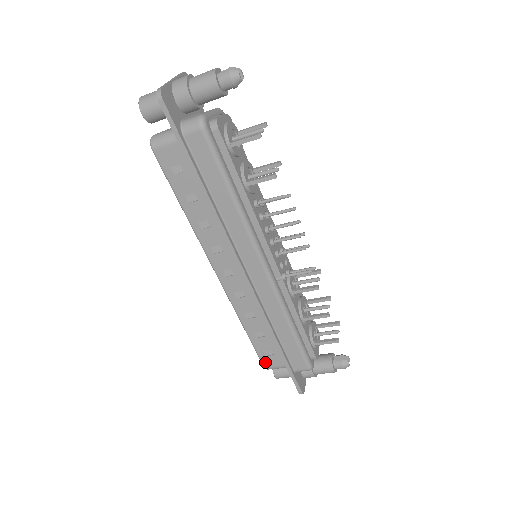
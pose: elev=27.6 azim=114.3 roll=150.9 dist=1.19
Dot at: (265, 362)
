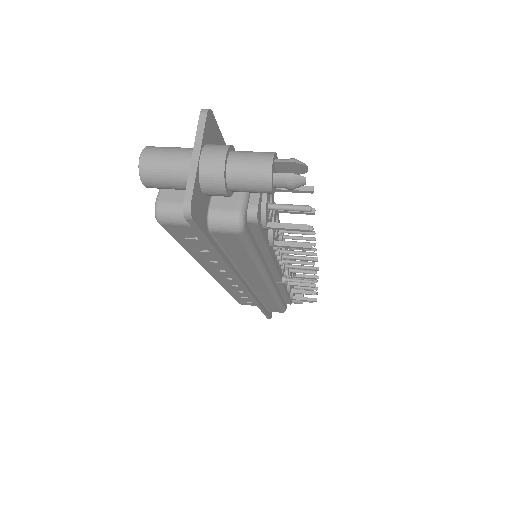
Dot at: (242, 303)
